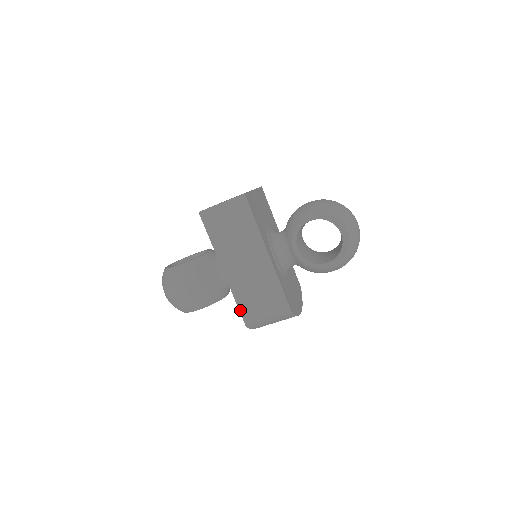
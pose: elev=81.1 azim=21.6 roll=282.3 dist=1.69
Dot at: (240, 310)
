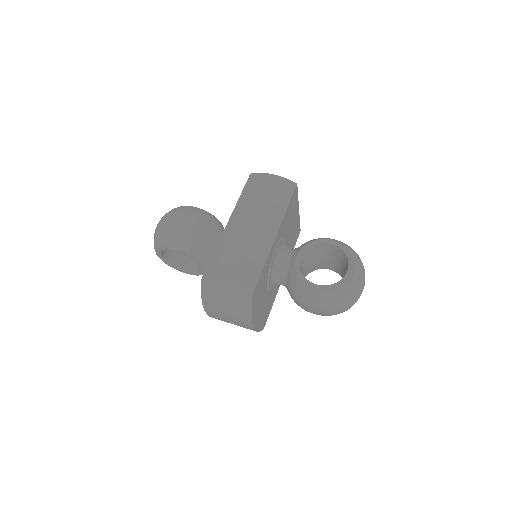
Dot at: (211, 261)
